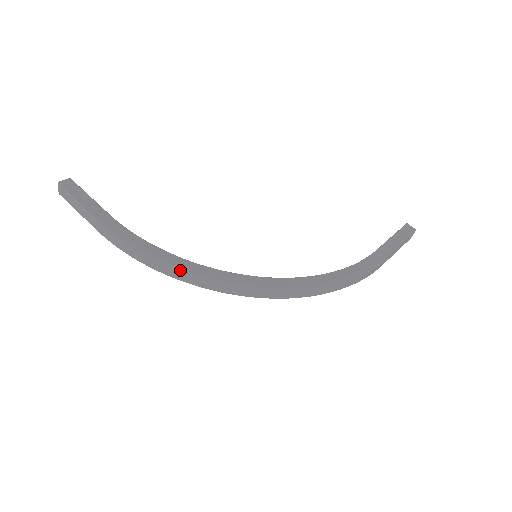
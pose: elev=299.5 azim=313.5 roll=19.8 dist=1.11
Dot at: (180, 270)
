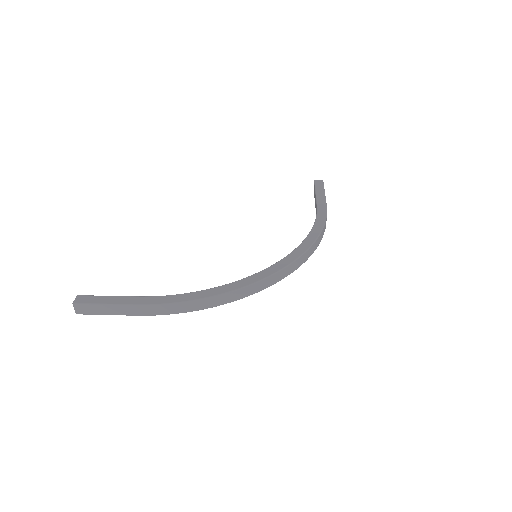
Dot at: (226, 294)
